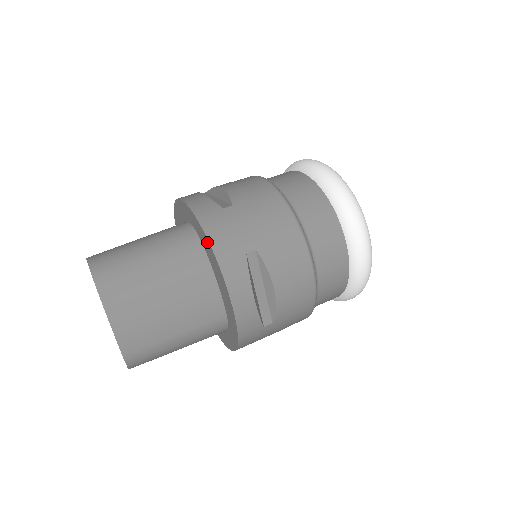
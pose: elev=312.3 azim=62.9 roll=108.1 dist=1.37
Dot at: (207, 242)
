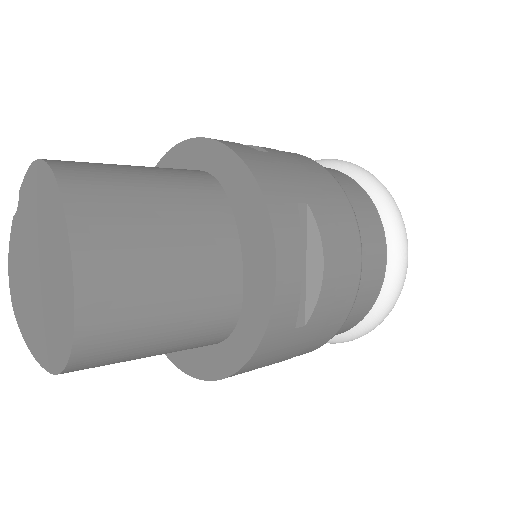
Dot at: (245, 175)
